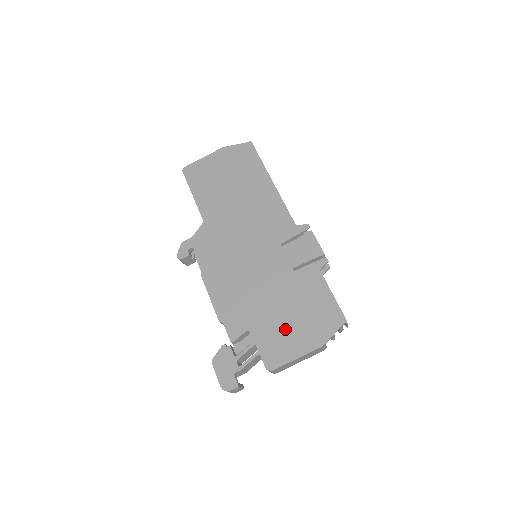
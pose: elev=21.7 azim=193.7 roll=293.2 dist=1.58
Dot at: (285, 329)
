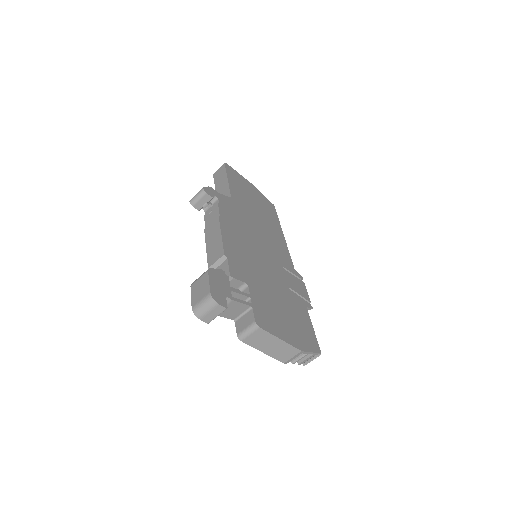
Dot at: (277, 313)
